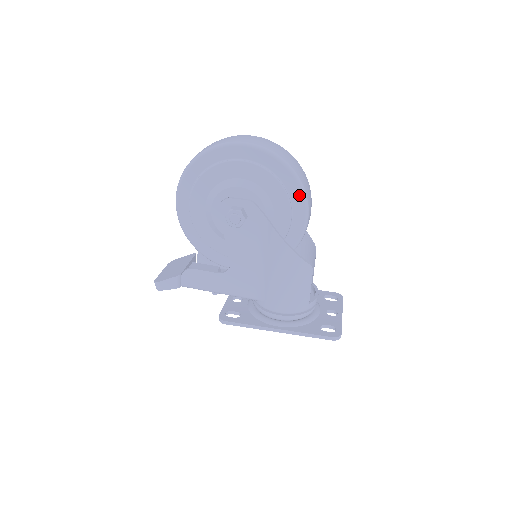
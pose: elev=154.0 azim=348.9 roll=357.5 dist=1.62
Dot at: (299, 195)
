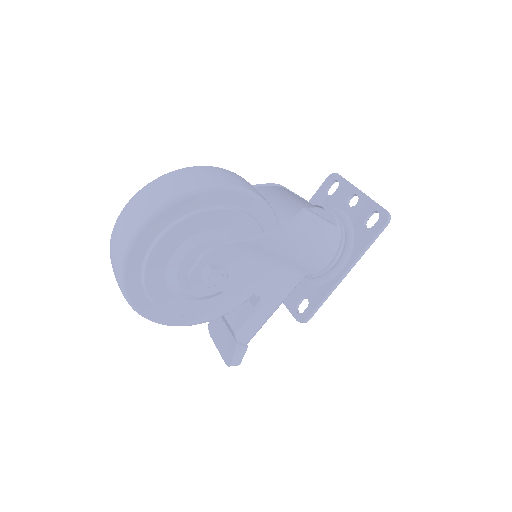
Dot at: (226, 195)
